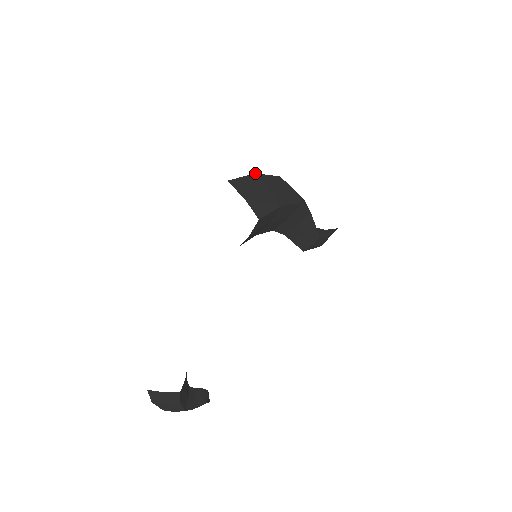
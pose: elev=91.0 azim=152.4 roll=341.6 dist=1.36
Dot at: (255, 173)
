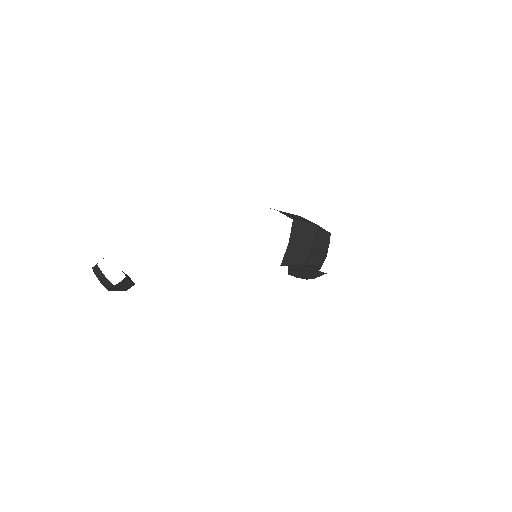
Dot at: occluded
